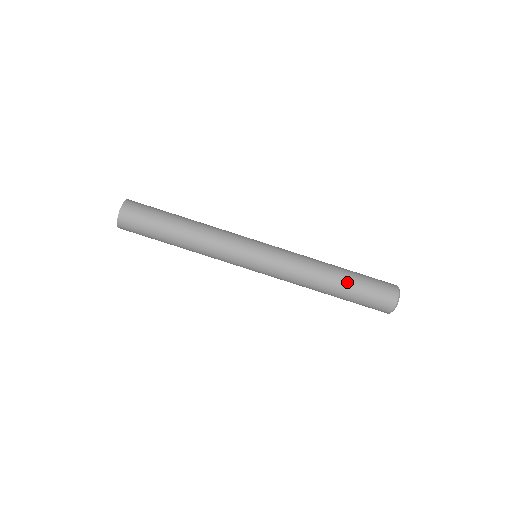
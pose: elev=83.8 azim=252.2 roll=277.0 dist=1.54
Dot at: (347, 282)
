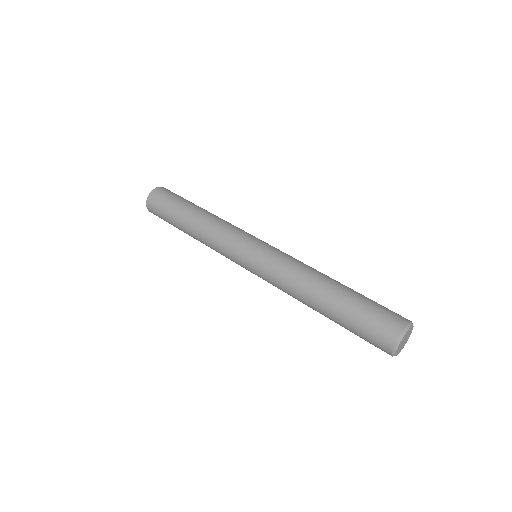
Dot at: (350, 288)
